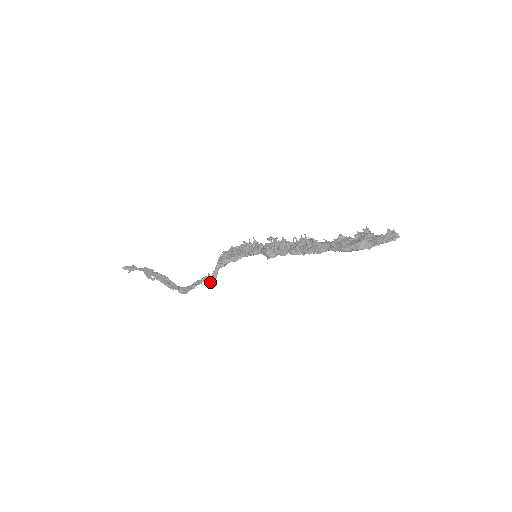
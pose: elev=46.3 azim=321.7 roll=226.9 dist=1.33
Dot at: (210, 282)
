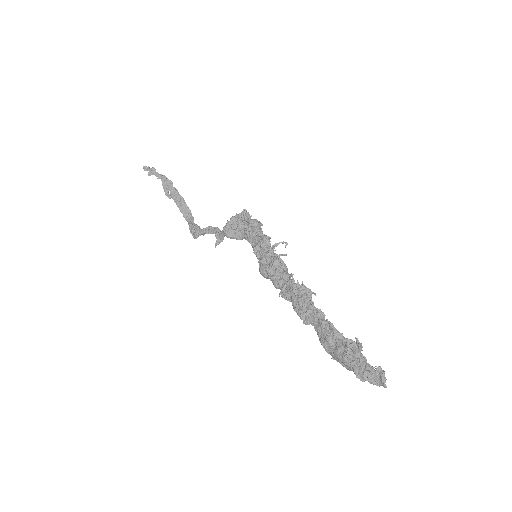
Dot at: (215, 246)
